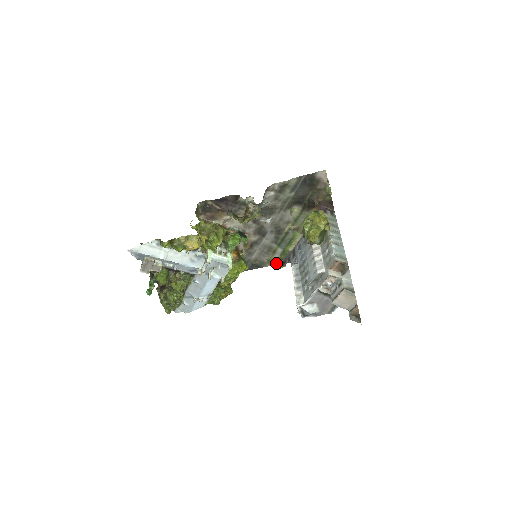
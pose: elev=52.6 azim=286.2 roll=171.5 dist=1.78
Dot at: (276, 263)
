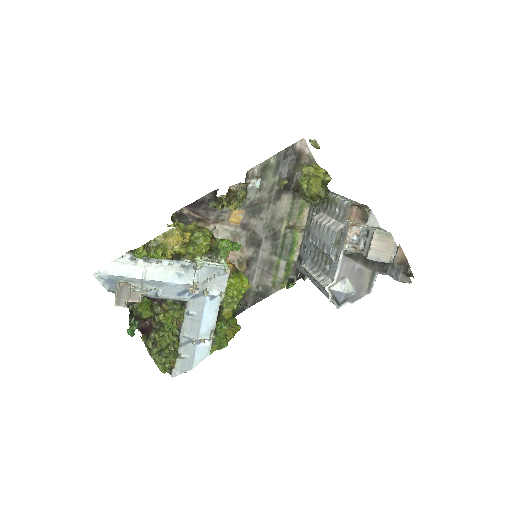
Dot at: (283, 285)
